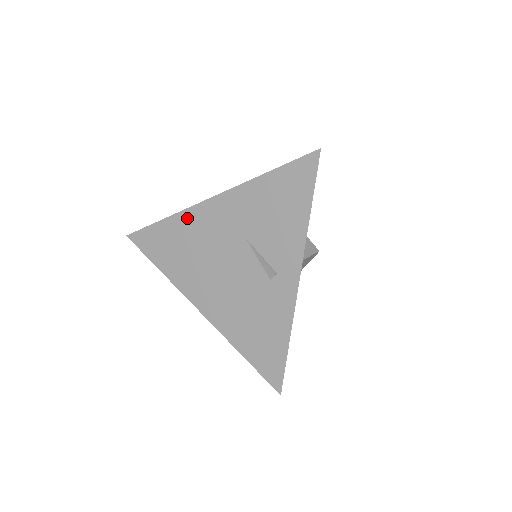
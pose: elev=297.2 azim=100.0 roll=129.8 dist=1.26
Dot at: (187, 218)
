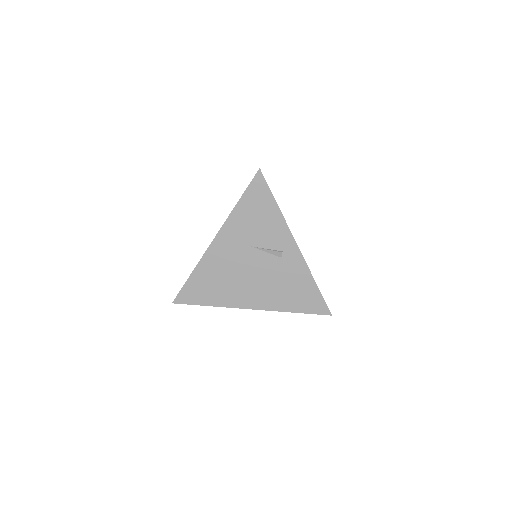
Dot at: (206, 262)
